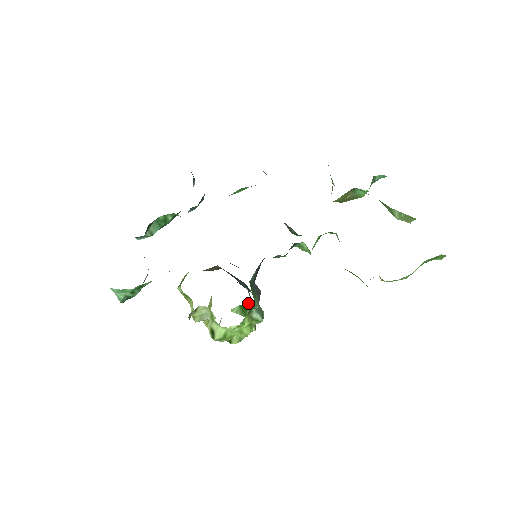
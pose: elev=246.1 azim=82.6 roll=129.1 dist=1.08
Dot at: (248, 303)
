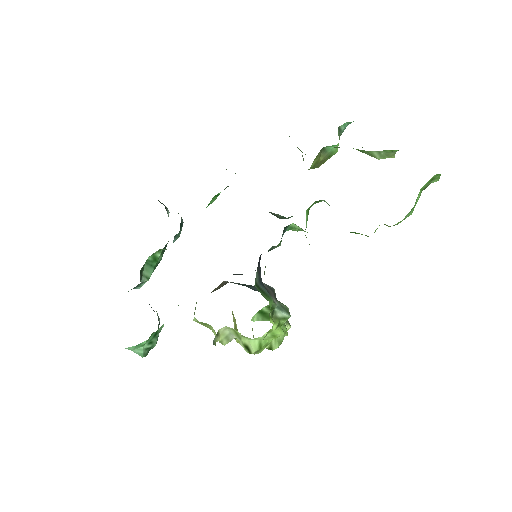
Dot at: (265, 306)
